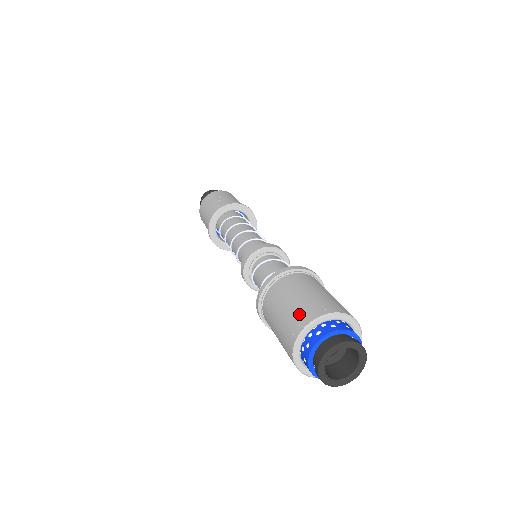
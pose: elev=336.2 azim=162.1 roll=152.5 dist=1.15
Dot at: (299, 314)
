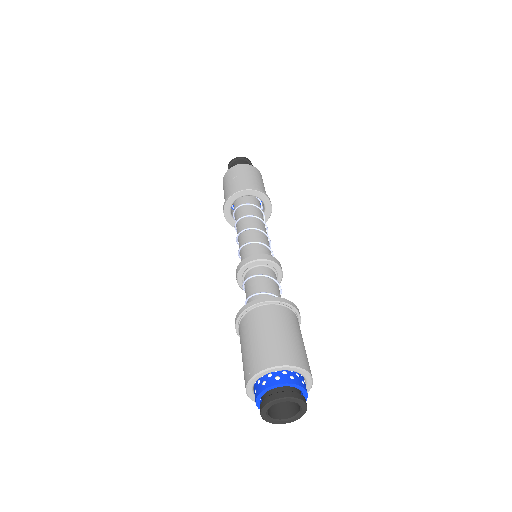
Dot at: (253, 360)
